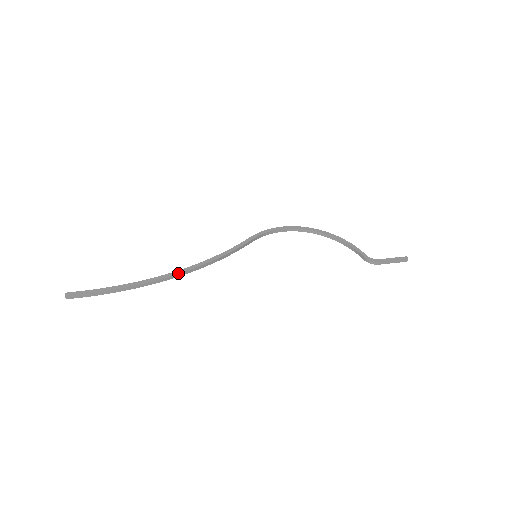
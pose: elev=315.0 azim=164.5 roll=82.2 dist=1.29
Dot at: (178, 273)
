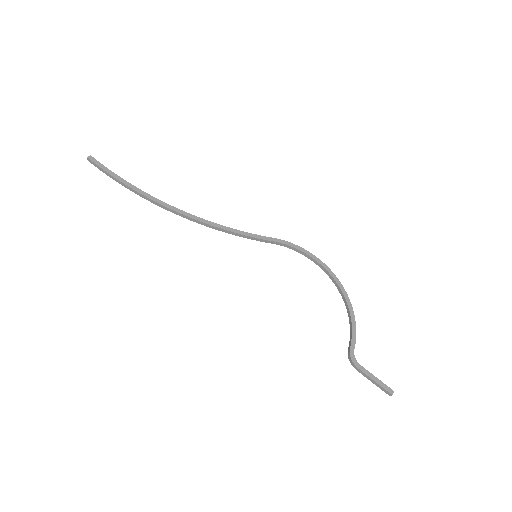
Dot at: (178, 211)
